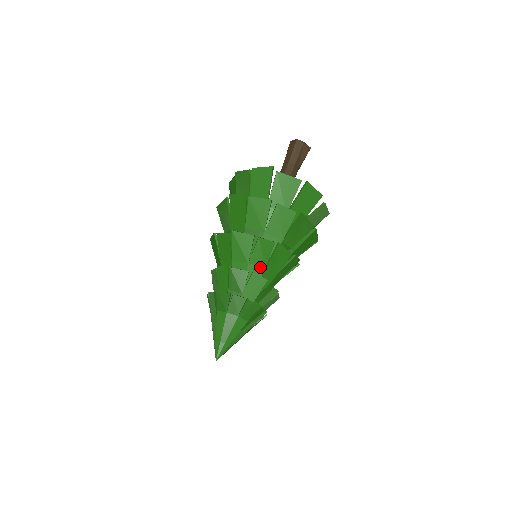
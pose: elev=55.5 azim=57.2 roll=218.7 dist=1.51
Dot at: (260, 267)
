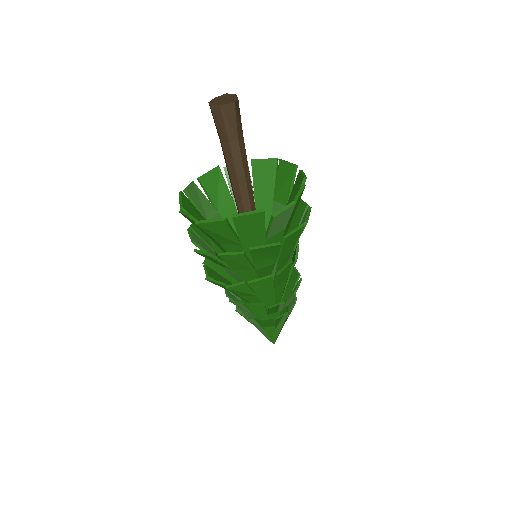
Dot at: (251, 296)
